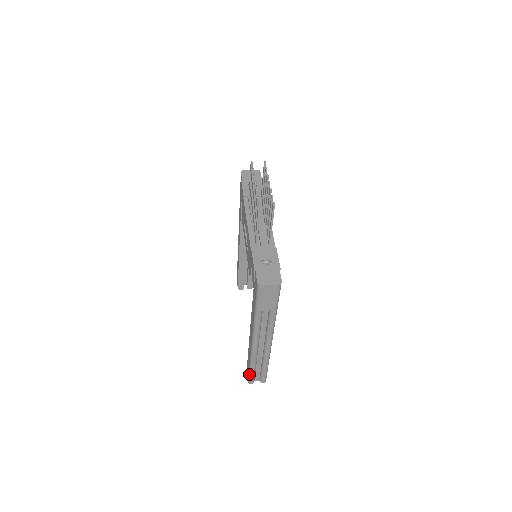
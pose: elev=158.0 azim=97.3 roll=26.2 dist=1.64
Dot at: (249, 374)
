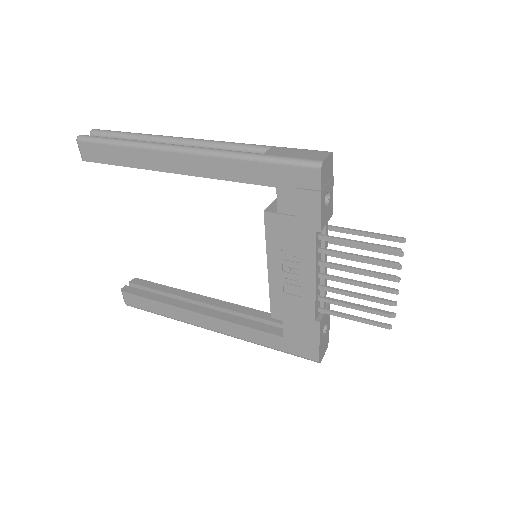
Dot at: occluded
